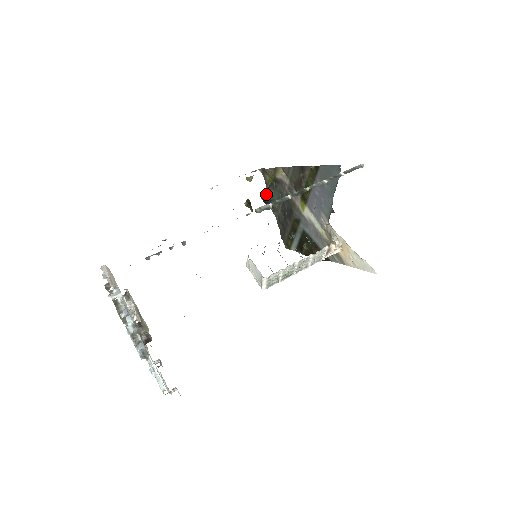
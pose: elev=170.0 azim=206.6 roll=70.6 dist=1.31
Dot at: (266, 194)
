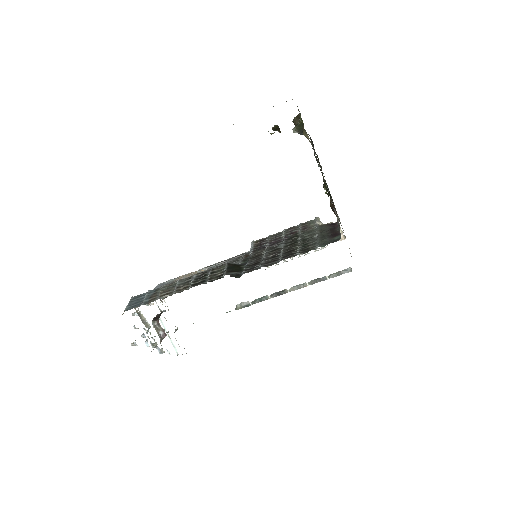
Dot at: (294, 132)
